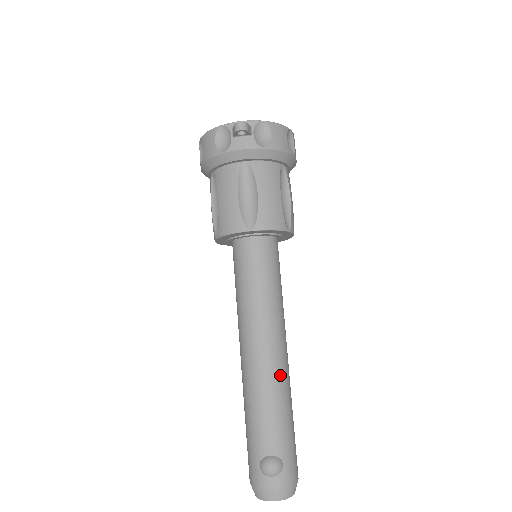
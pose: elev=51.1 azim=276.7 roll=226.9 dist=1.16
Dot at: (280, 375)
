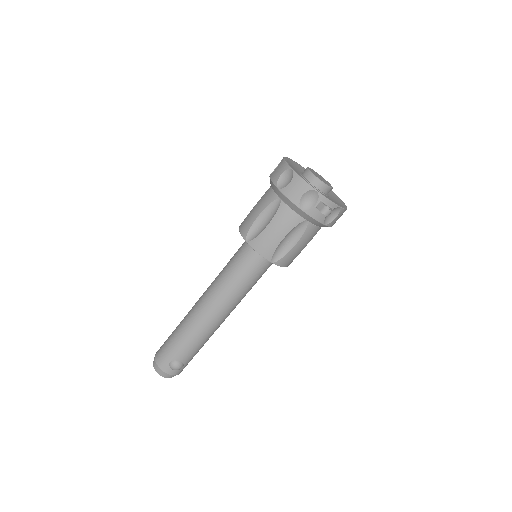
Dot at: (216, 329)
